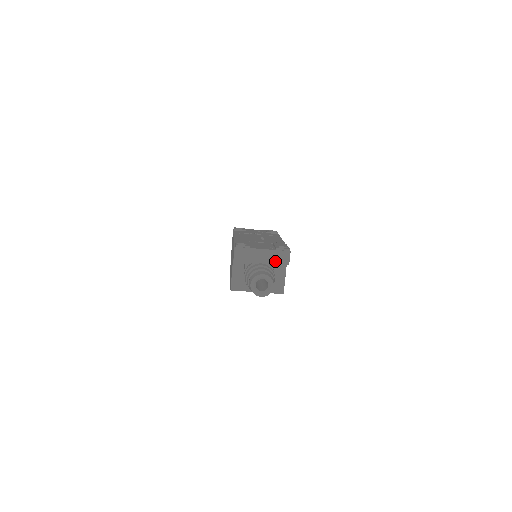
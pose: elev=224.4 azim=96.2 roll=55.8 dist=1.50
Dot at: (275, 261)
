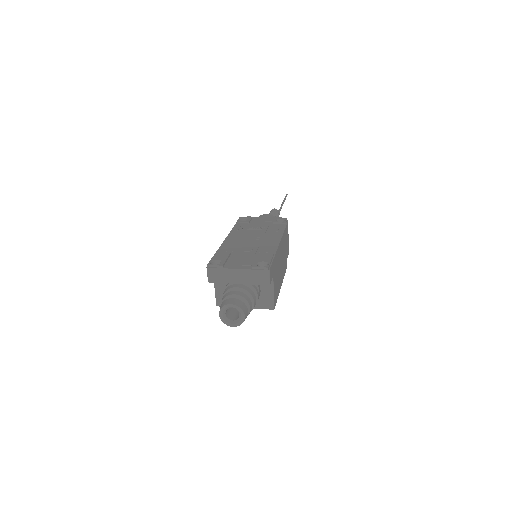
Dot at: (253, 281)
